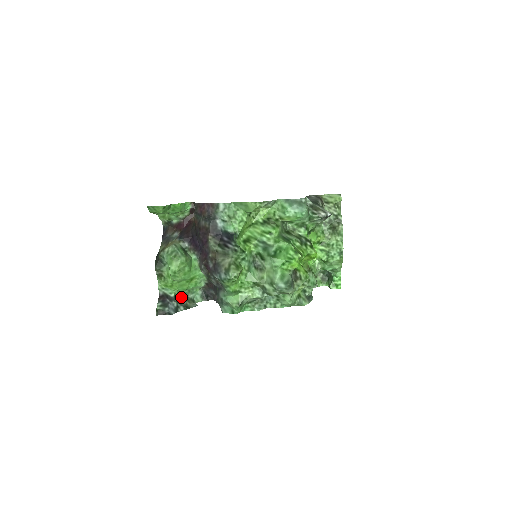
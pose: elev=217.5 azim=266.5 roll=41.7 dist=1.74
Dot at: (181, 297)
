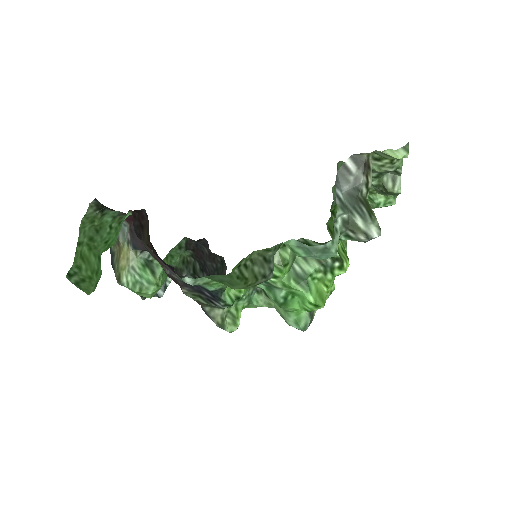
Dot at: occluded
